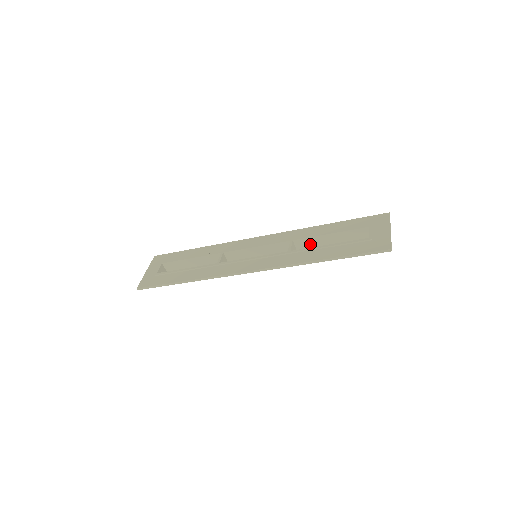
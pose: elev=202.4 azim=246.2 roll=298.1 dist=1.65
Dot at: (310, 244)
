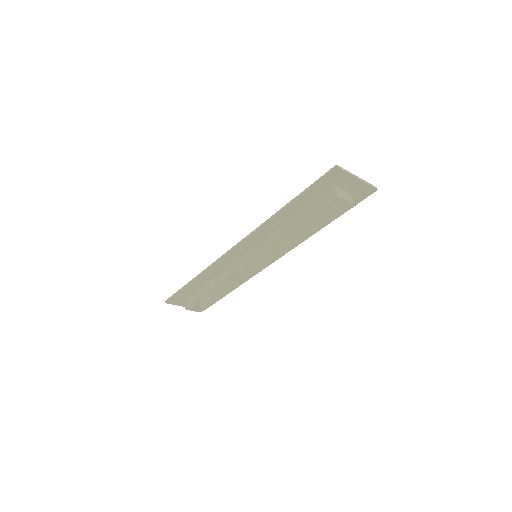
Dot at: (301, 233)
